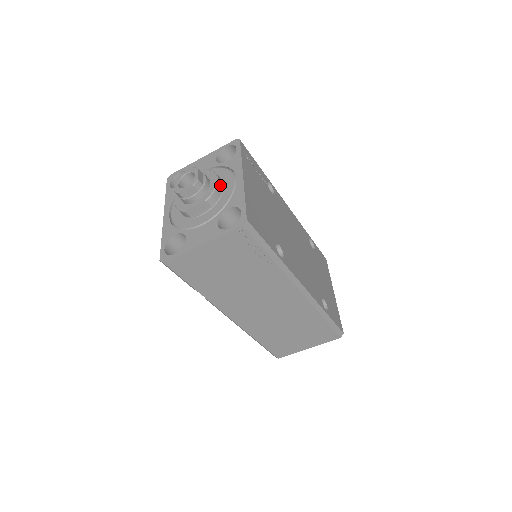
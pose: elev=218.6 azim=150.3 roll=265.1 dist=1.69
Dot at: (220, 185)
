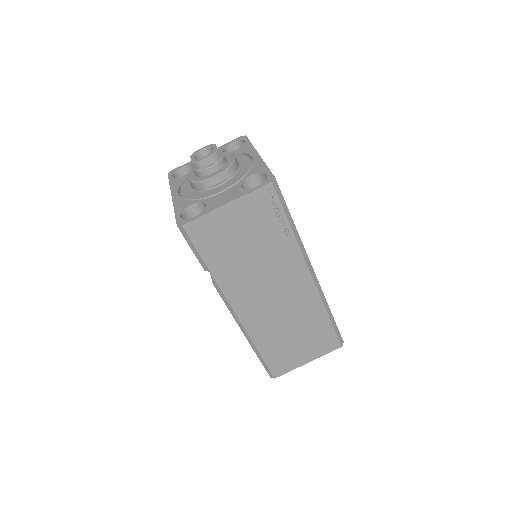
Dot at: (237, 161)
